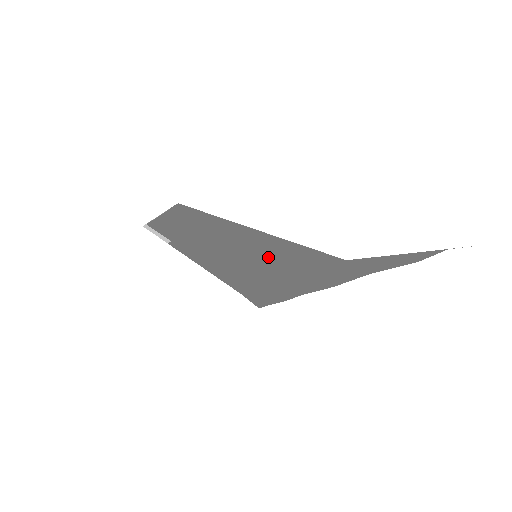
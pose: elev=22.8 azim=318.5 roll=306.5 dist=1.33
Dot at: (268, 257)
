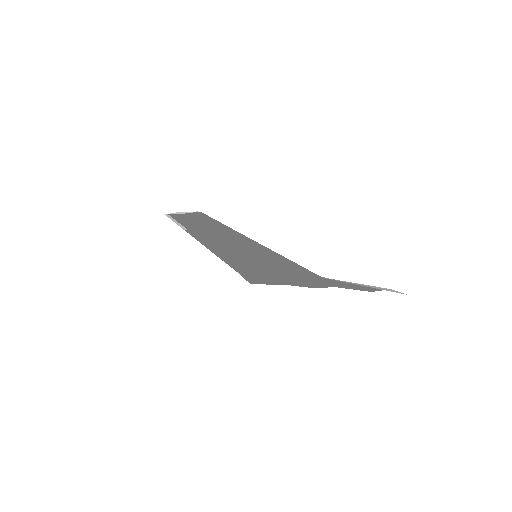
Dot at: (265, 259)
